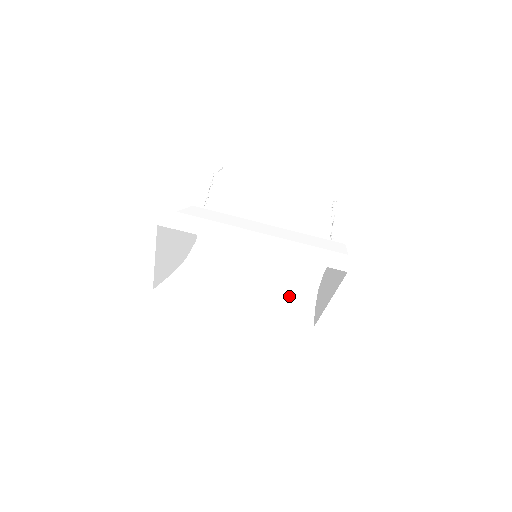
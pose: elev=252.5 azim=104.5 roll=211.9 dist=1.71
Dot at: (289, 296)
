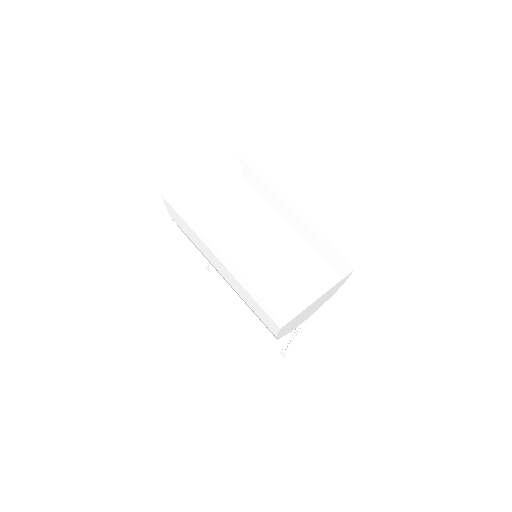
Dot at: occluded
